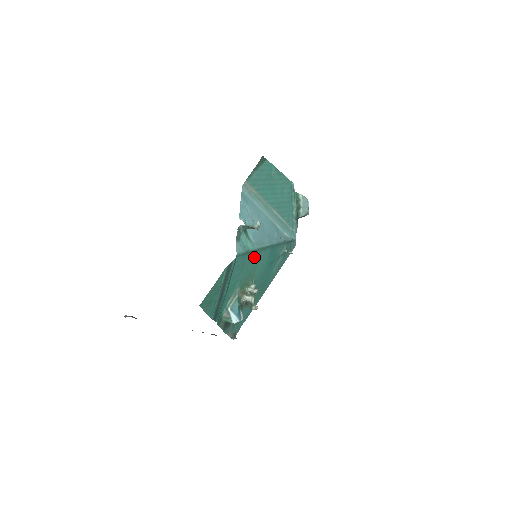
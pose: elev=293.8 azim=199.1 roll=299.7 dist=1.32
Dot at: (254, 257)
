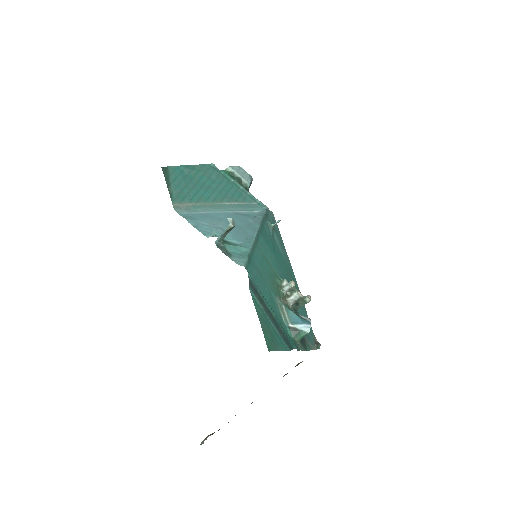
Dot at: (258, 256)
